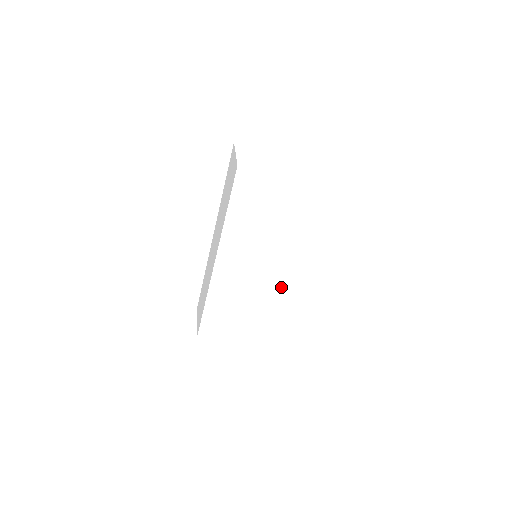
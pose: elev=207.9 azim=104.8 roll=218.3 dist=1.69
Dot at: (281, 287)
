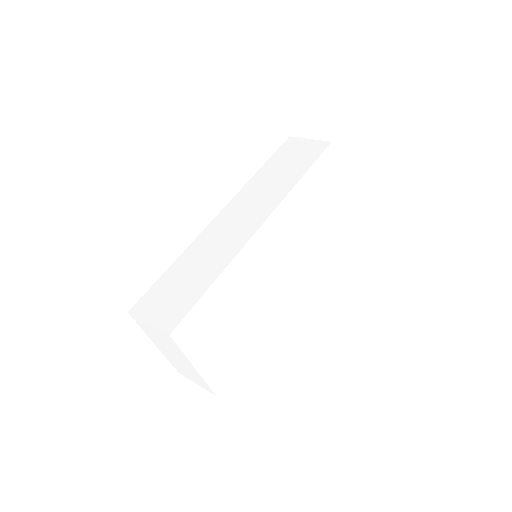
Dot at: (273, 301)
